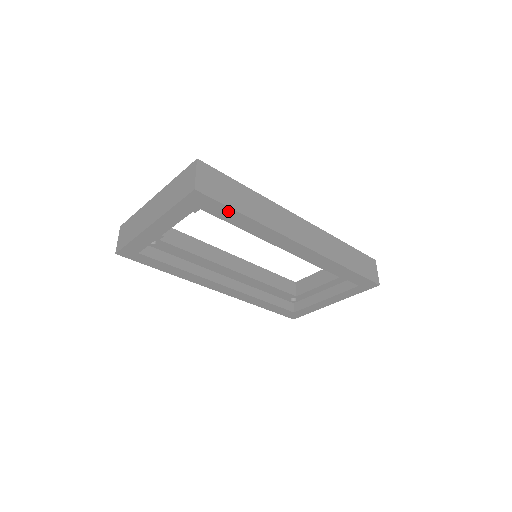
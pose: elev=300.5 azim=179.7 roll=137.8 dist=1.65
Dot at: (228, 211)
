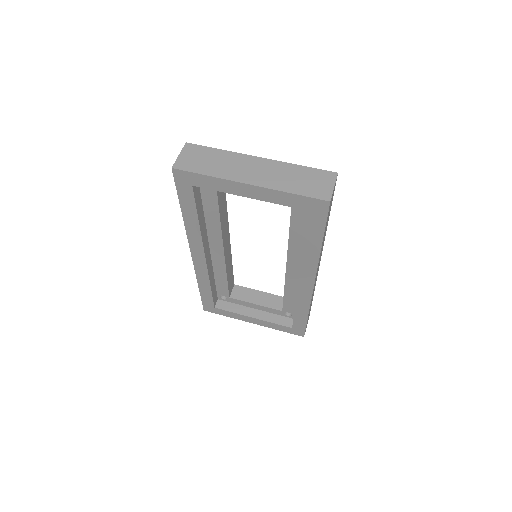
Dot at: (319, 230)
